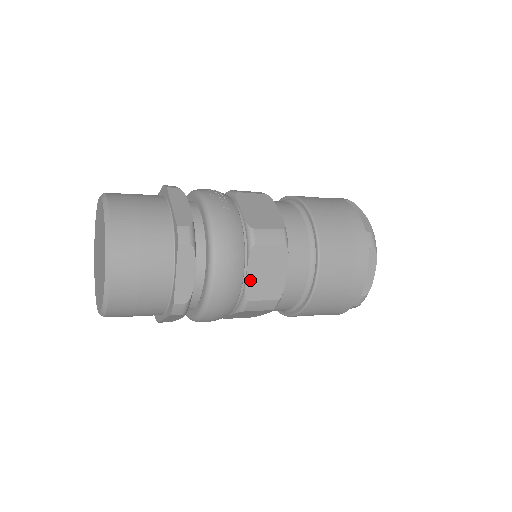
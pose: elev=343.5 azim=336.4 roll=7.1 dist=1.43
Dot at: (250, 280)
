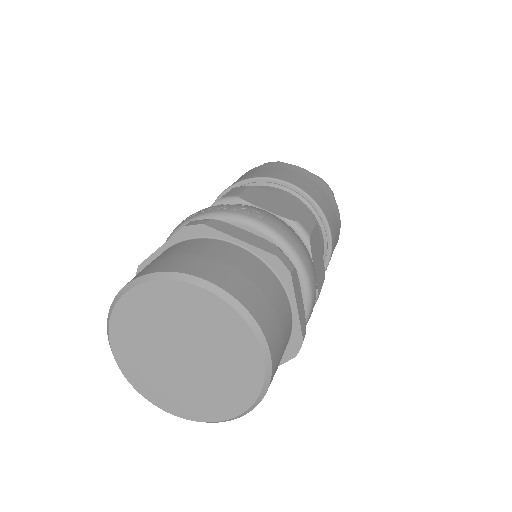
Dot at: (316, 273)
